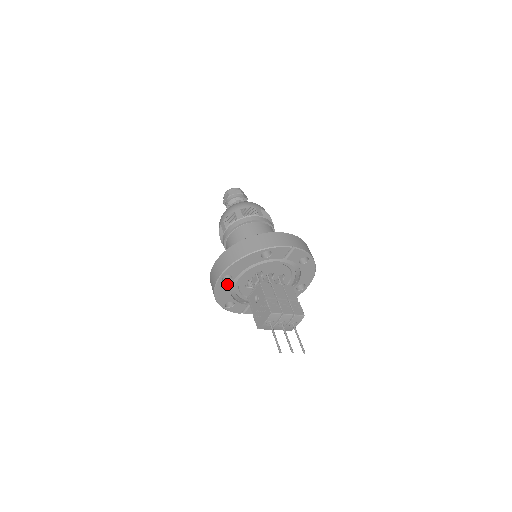
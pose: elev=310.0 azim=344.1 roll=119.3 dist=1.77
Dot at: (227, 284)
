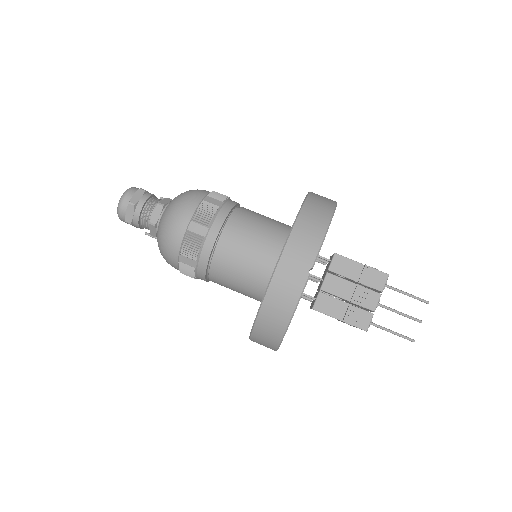
Dot at: occluded
